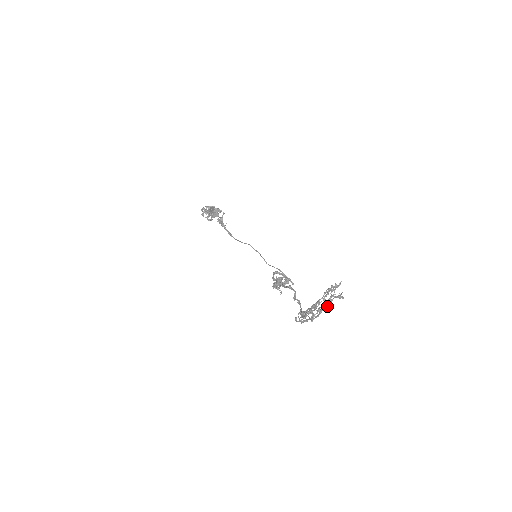
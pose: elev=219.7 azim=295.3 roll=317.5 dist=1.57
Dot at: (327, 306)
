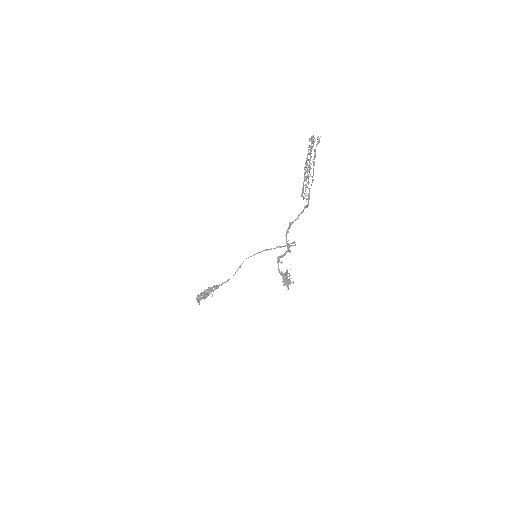
Dot at: (315, 154)
